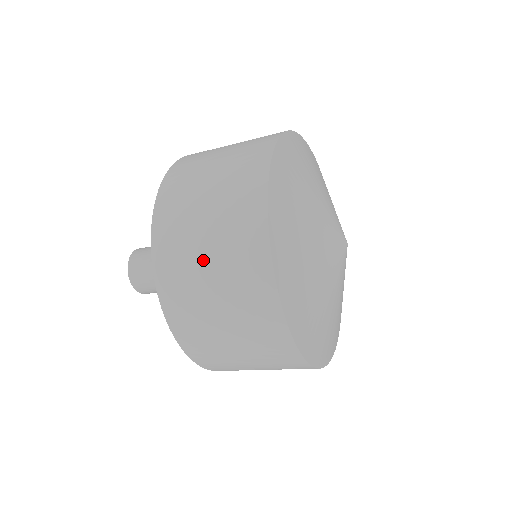
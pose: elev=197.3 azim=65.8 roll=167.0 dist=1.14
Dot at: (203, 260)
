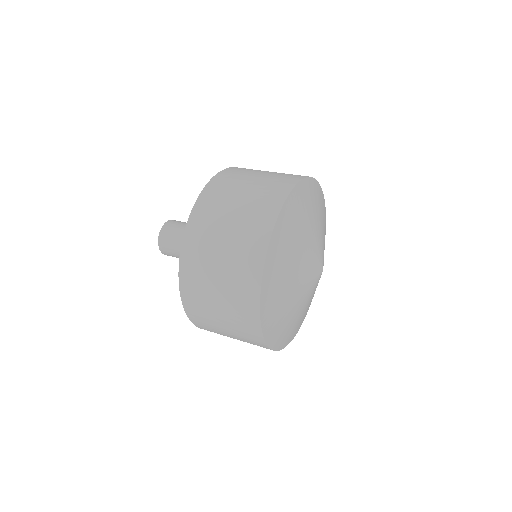
Dot at: (214, 279)
